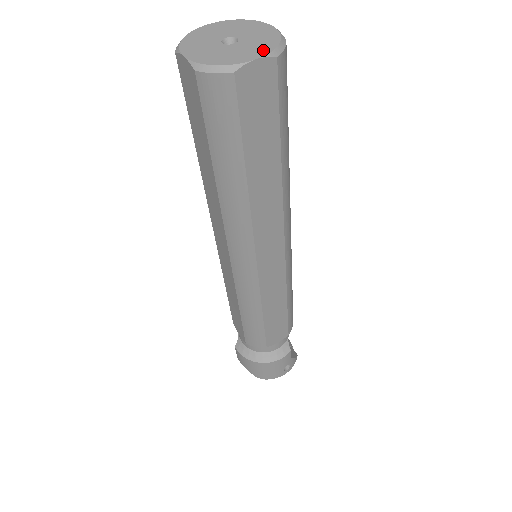
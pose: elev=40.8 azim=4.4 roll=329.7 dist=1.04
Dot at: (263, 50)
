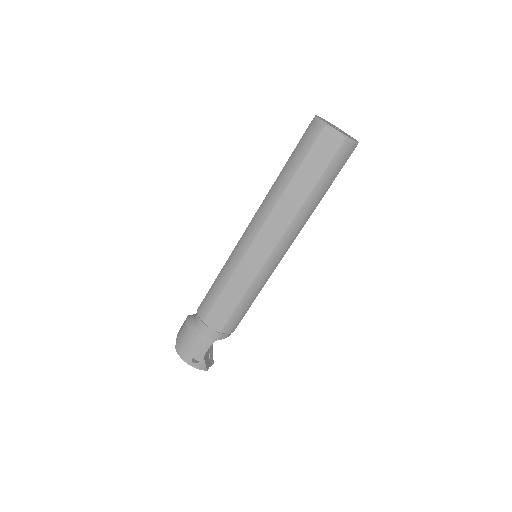
Dot at: (343, 134)
